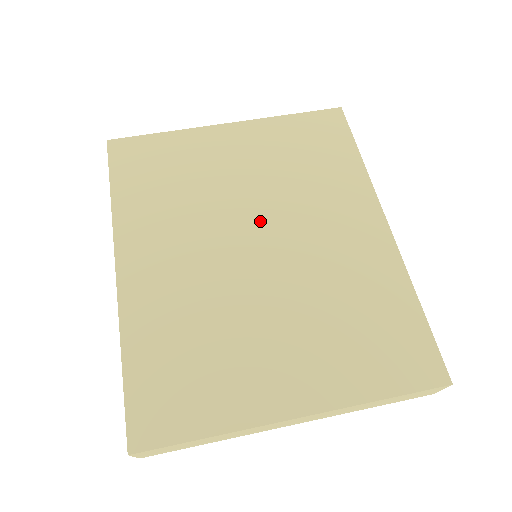
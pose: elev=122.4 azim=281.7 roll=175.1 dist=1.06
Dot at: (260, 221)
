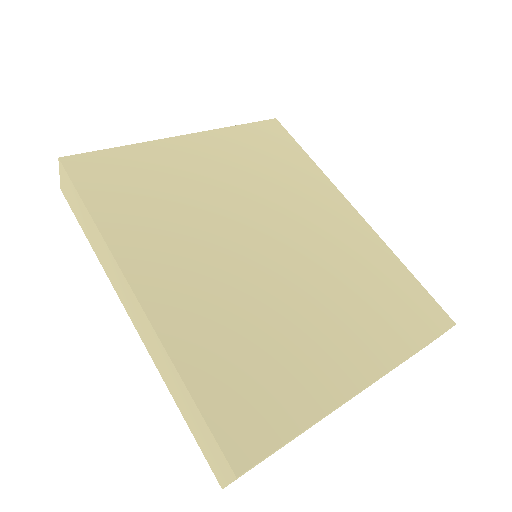
Dot at: (255, 221)
